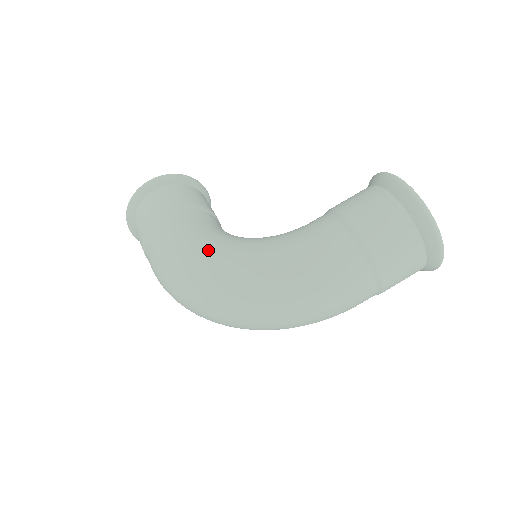
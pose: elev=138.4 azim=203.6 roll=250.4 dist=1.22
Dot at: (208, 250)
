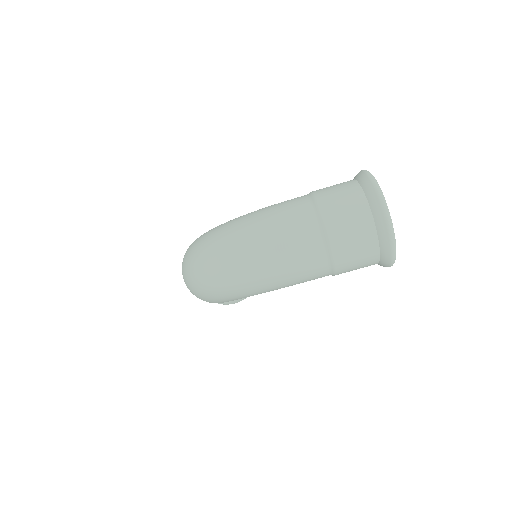
Dot at: occluded
